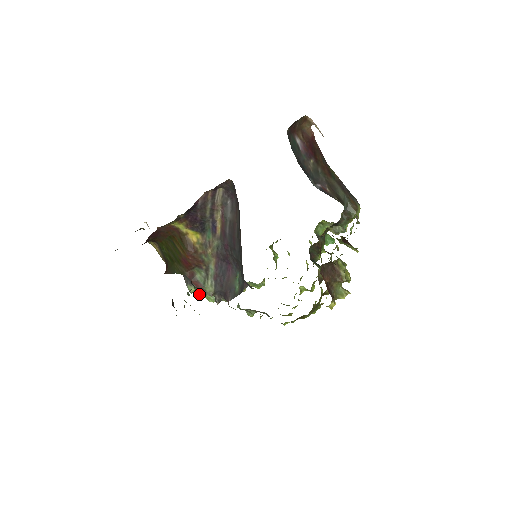
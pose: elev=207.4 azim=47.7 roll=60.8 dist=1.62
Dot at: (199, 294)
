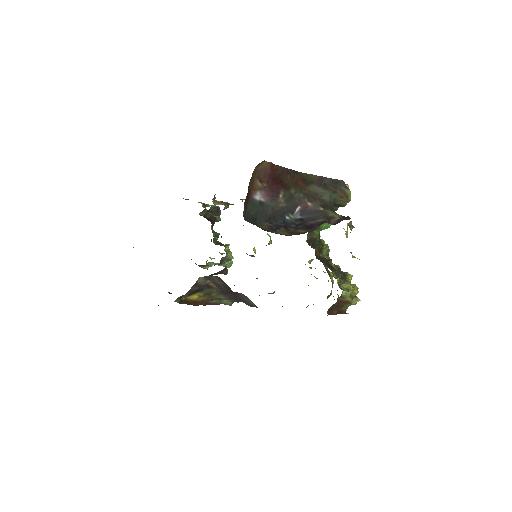
Dot at: (214, 264)
